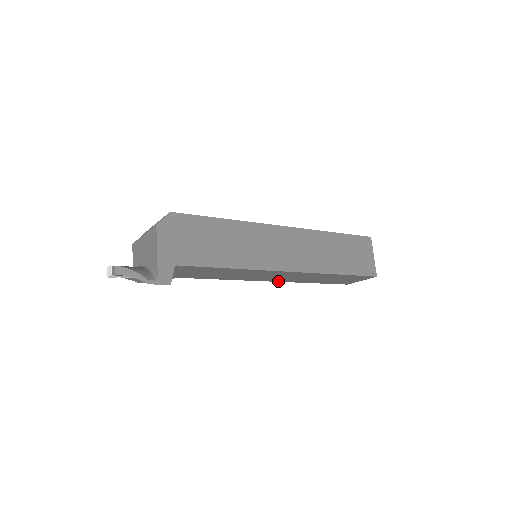
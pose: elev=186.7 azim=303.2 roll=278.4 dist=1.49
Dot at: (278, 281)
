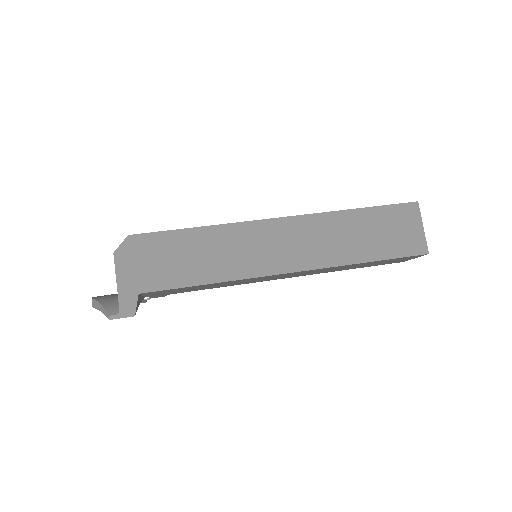
Dot at: (298, 276)
